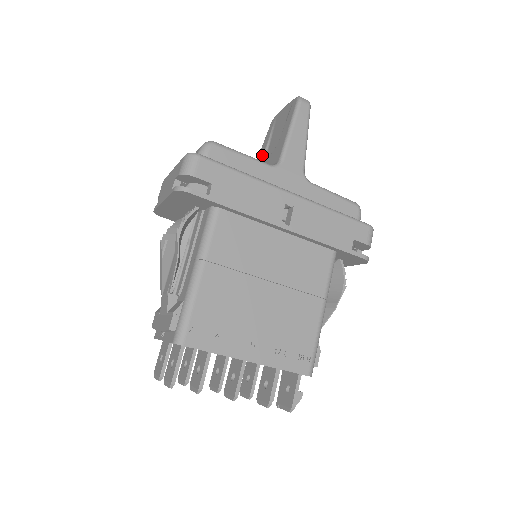
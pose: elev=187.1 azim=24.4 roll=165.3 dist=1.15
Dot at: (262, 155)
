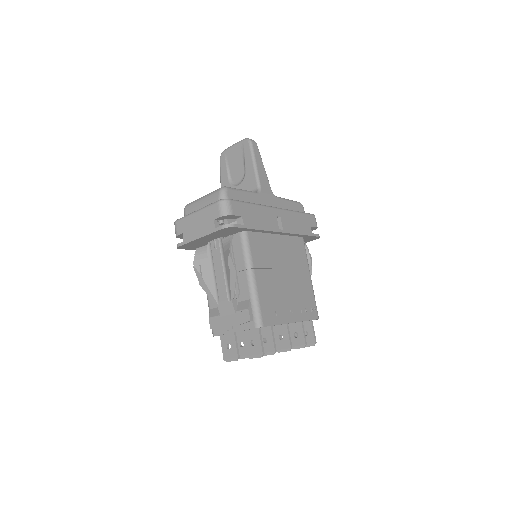
Dot at: (228, 184)
